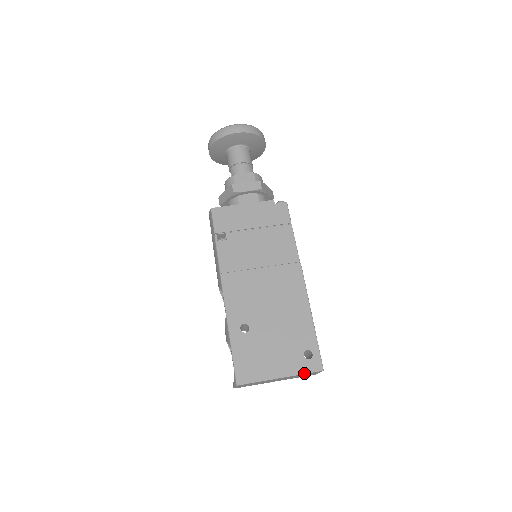
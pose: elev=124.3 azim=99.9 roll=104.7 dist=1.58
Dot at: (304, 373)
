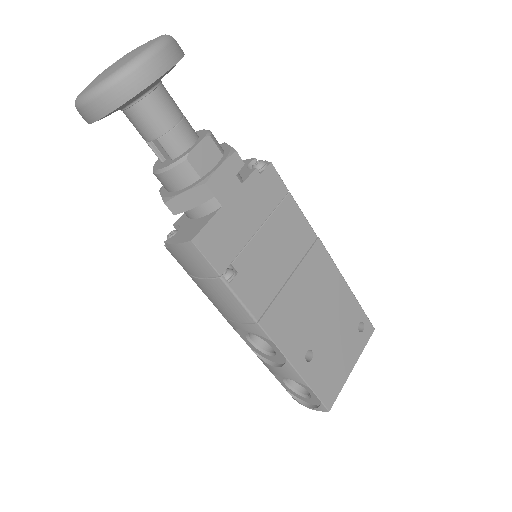
Dot at: occluded
